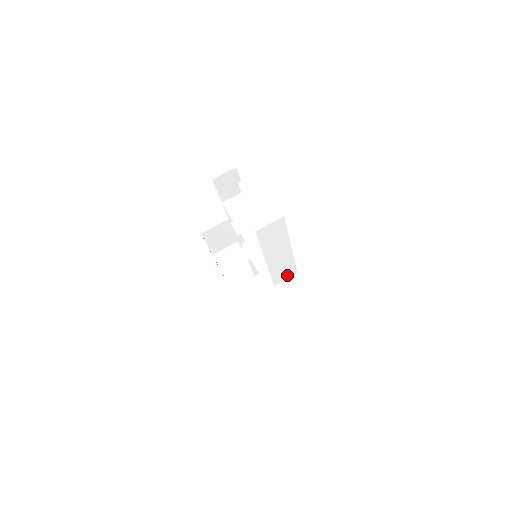
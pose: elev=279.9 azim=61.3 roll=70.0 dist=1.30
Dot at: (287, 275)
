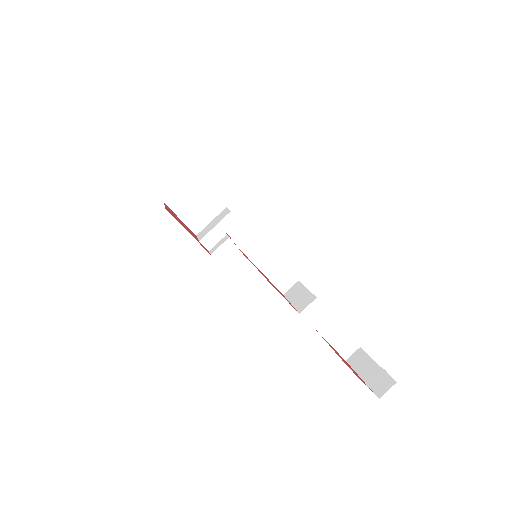
Dot at: (325, 322)
